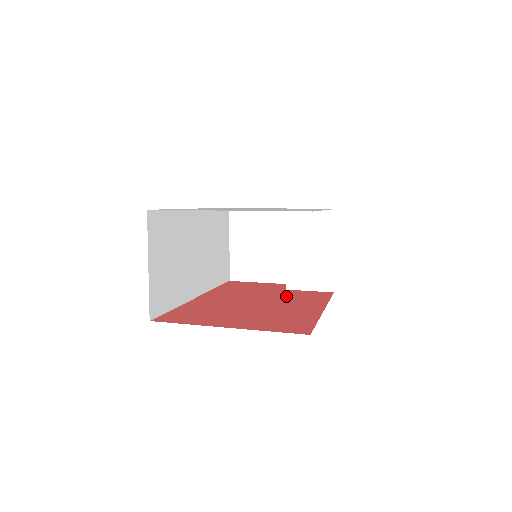
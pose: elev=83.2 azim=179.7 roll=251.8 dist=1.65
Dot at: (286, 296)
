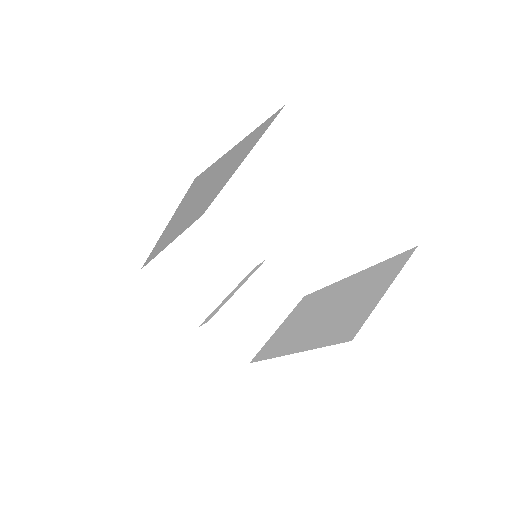
Dot at: occluded
